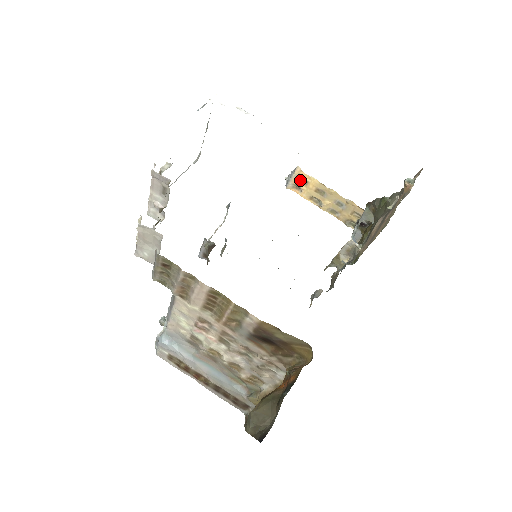
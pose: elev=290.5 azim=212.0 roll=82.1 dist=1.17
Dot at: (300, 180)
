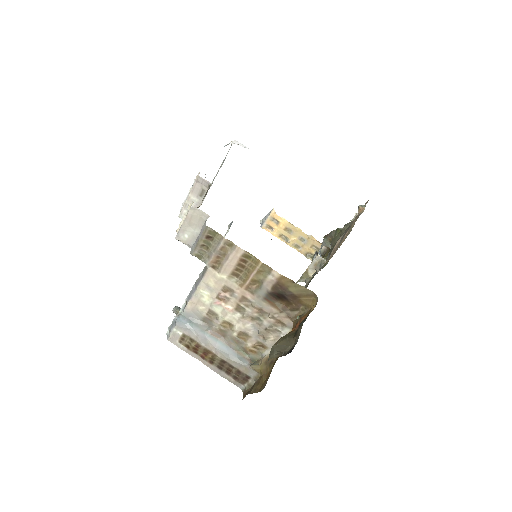
Dot at: (273, 221)
